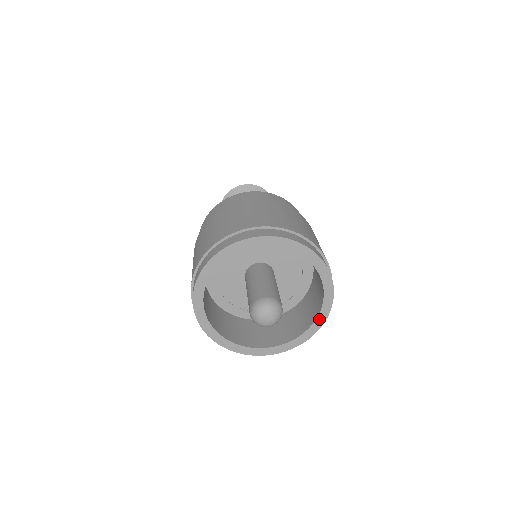
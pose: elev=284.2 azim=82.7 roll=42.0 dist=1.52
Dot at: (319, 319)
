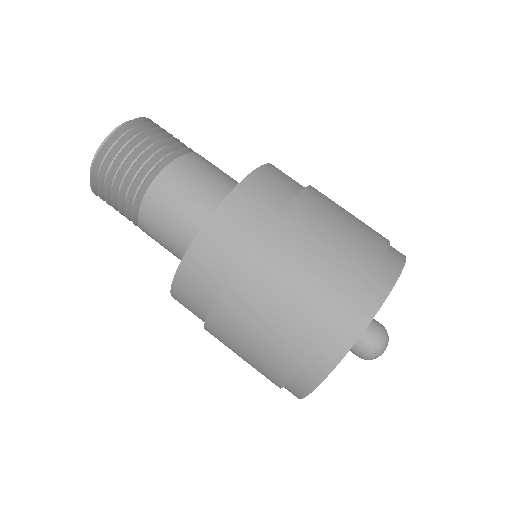
Dot at: occluded
